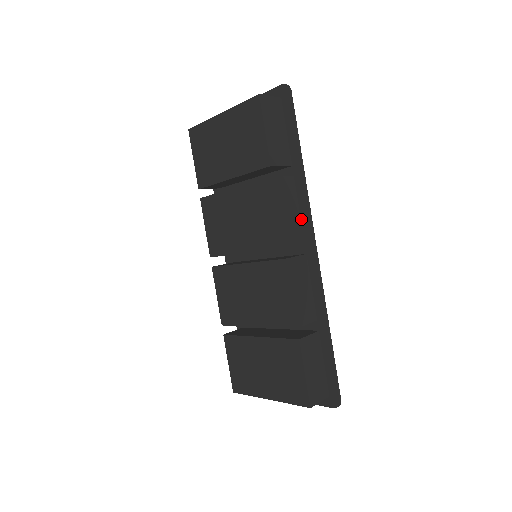
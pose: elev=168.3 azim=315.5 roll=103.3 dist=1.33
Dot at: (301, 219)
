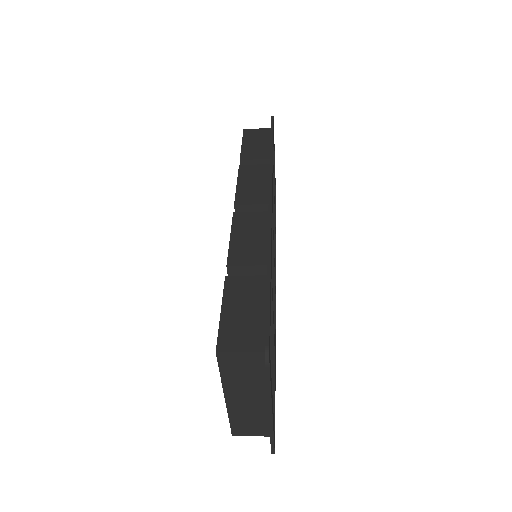
Dot at: occluded
